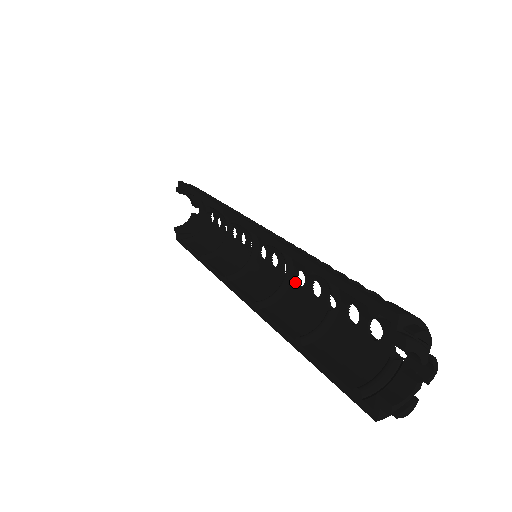
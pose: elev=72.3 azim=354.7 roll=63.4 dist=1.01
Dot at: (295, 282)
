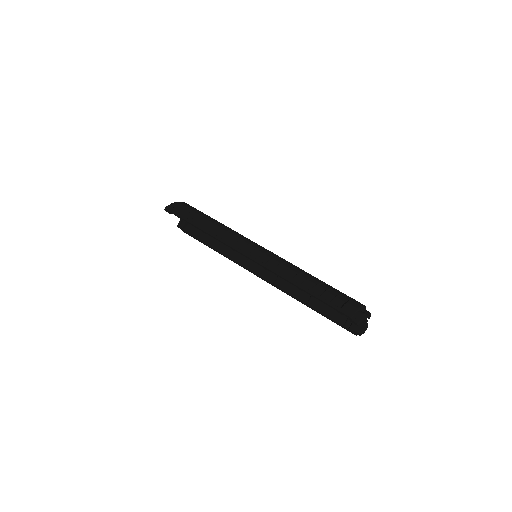
Dot at: occluded
